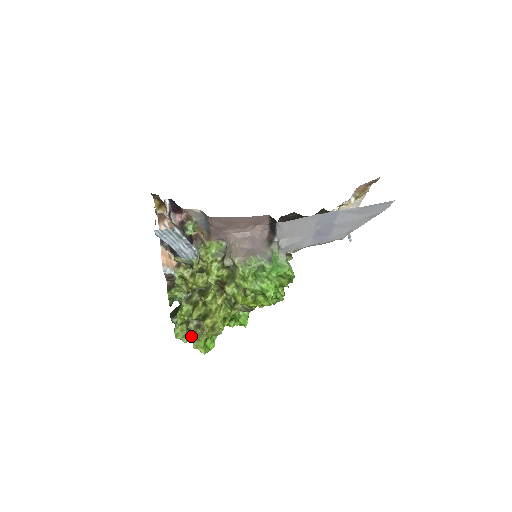
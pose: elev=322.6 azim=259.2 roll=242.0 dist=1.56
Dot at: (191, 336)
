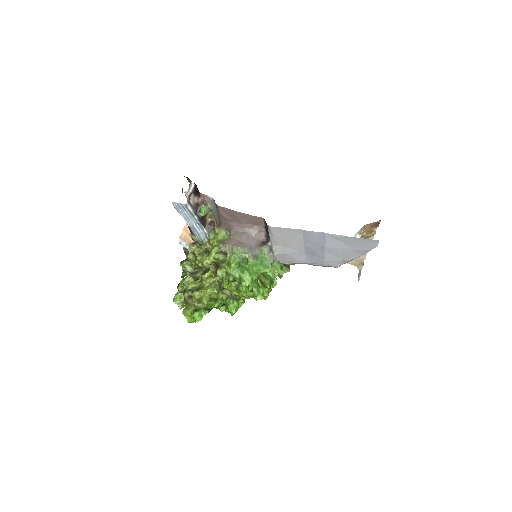
Dot at: occluded
